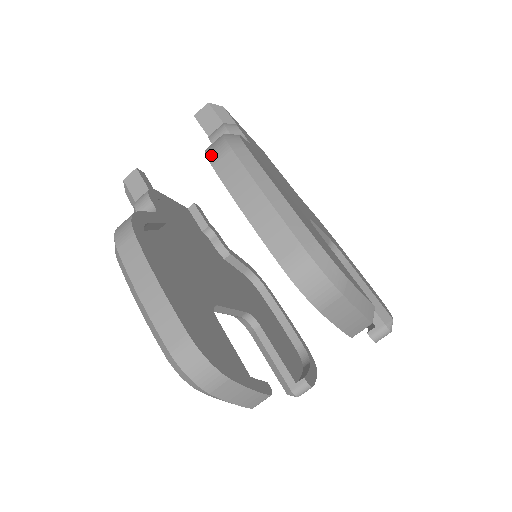
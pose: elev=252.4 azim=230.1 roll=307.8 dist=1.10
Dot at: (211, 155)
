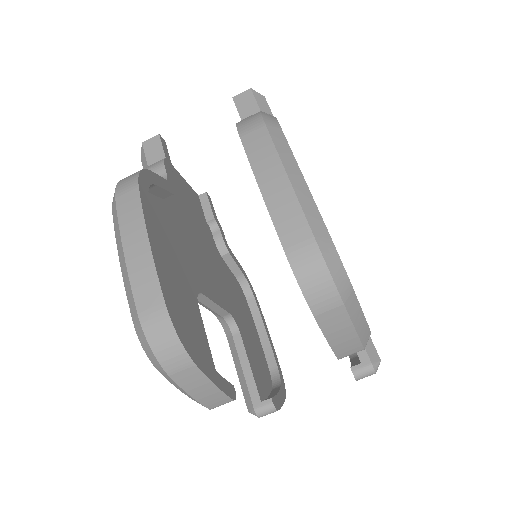
Dot at: (242, 127)
